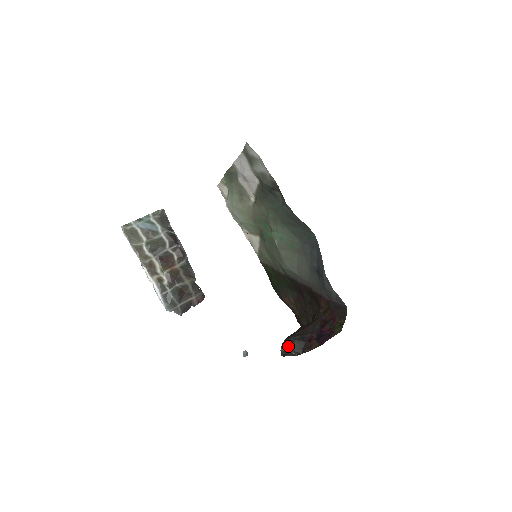
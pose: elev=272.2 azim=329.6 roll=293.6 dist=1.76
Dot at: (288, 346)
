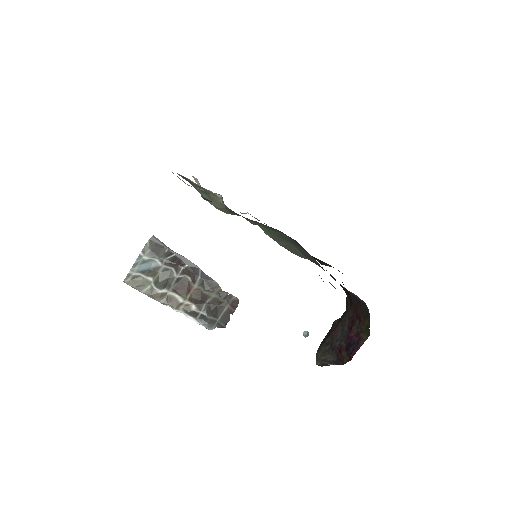
Dot at: (321, 360)
